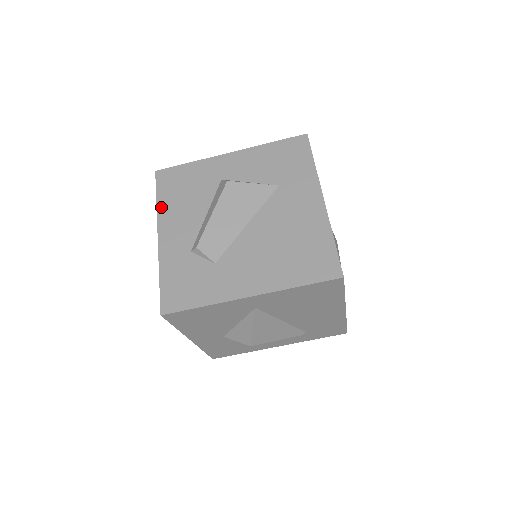
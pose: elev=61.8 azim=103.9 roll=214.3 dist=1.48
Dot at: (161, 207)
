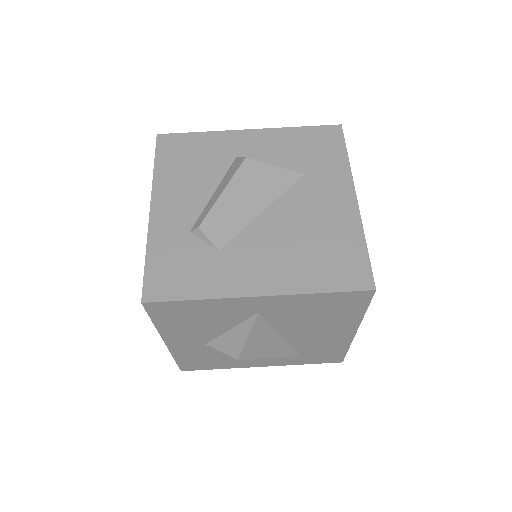
Dot at: (159, 175)
